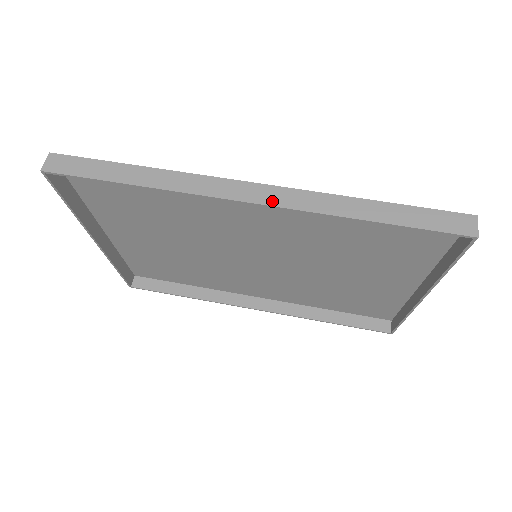
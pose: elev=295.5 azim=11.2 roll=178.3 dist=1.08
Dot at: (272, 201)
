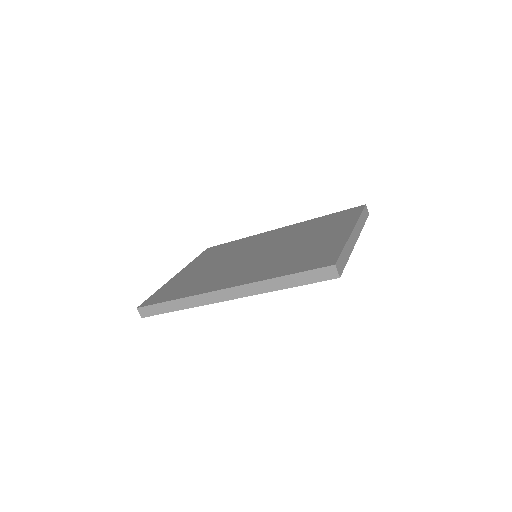
Dot at: (238, 296)
